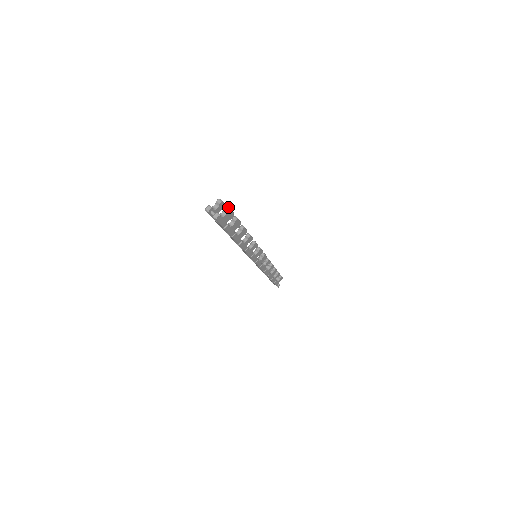
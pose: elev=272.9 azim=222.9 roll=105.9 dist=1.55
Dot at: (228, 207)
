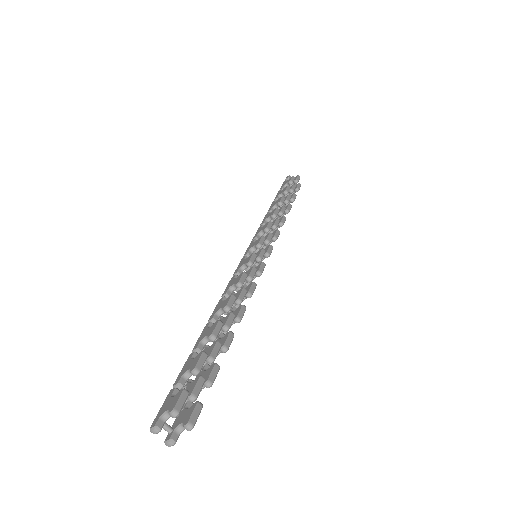
Dot at: (190, 428)
